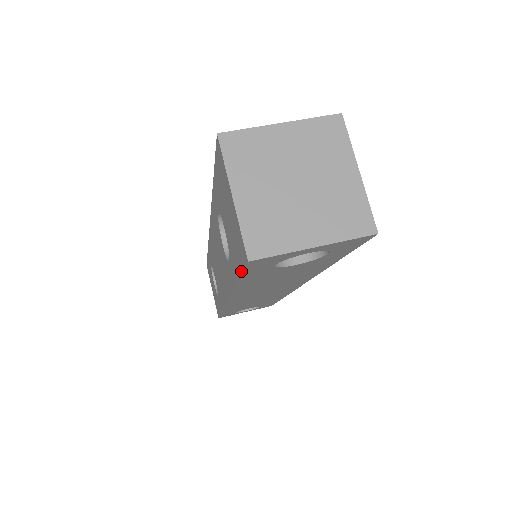
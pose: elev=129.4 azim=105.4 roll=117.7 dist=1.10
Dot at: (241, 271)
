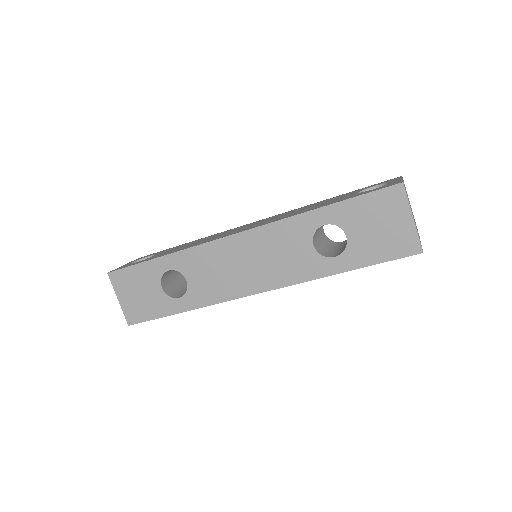
Dot at: (389, 260)
